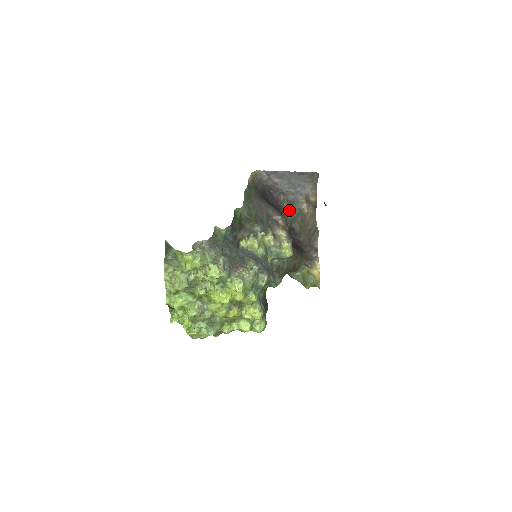
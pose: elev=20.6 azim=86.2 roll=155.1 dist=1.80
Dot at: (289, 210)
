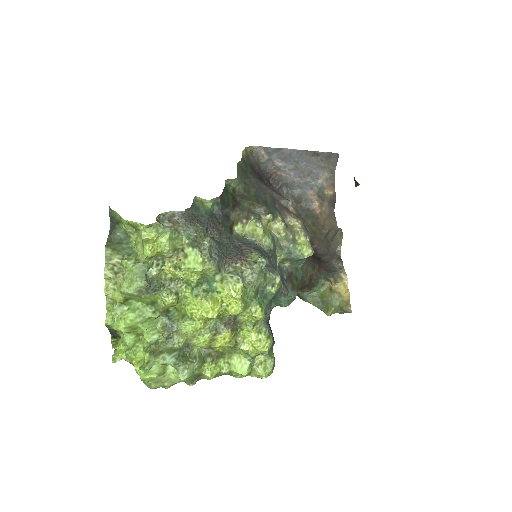
Dot at: occluded
